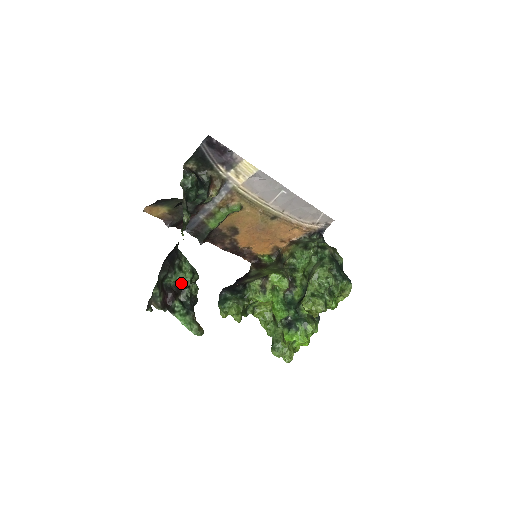
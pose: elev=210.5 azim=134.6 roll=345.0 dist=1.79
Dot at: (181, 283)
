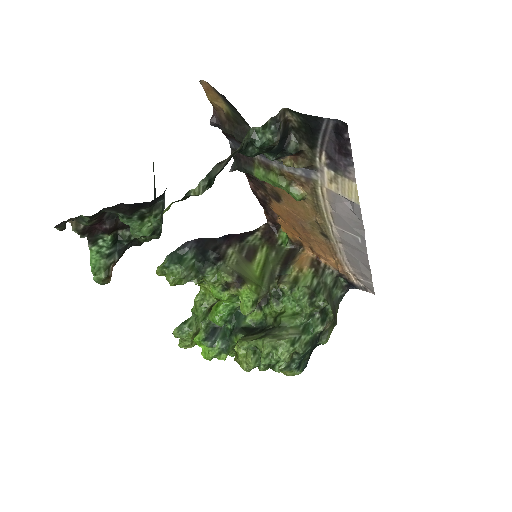
Dot at: (130, 228)
